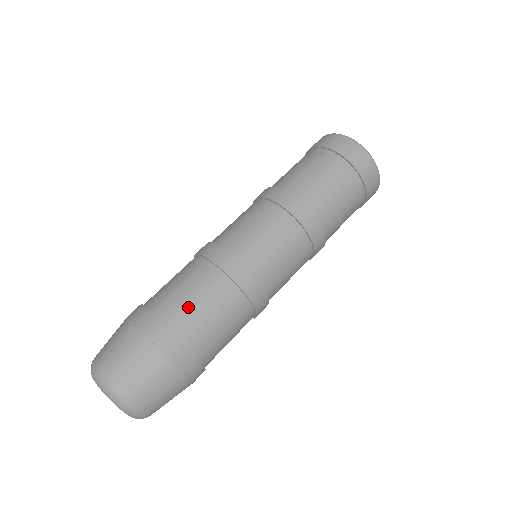
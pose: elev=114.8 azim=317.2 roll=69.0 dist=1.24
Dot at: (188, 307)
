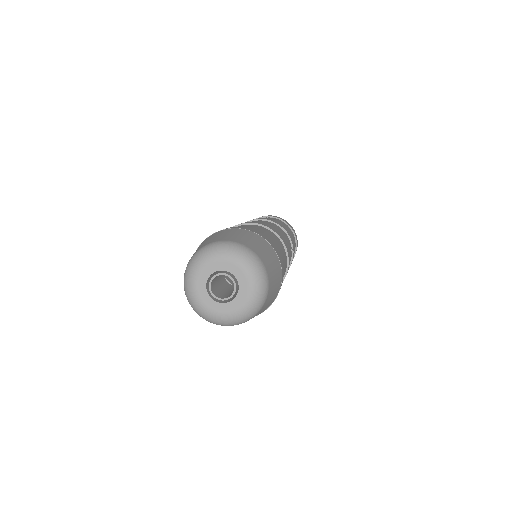
Dot at: (262, 232)
